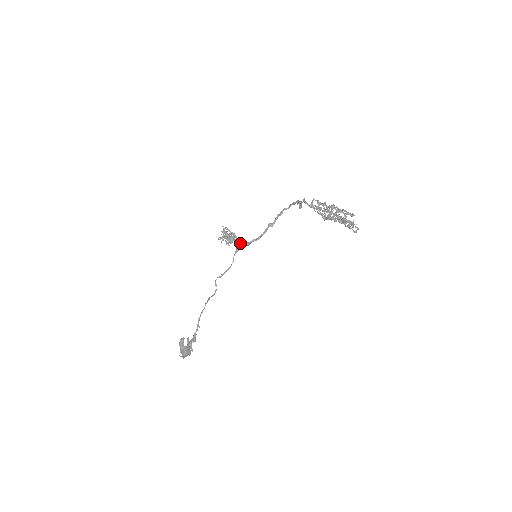
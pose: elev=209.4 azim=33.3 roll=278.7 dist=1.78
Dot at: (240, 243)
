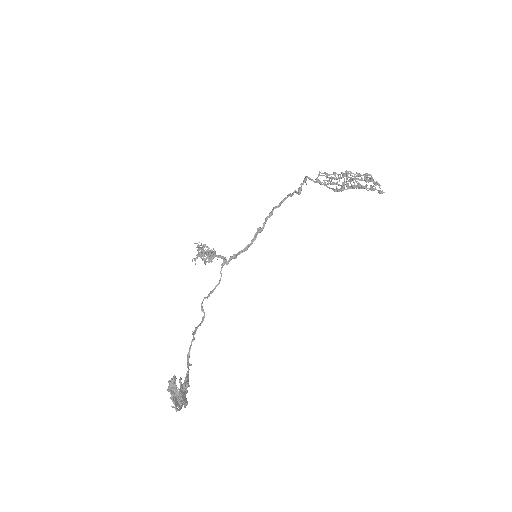
Dot at: (224, 257)
